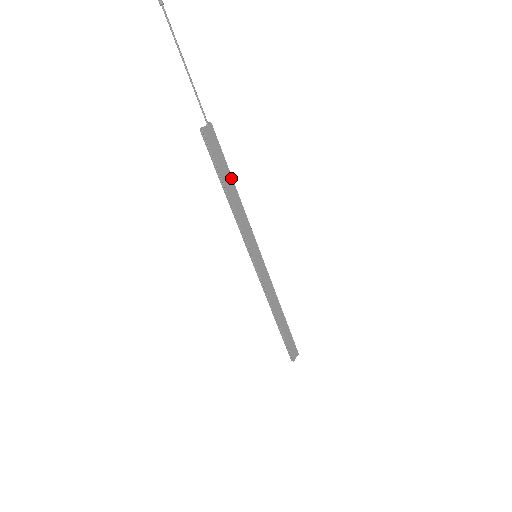
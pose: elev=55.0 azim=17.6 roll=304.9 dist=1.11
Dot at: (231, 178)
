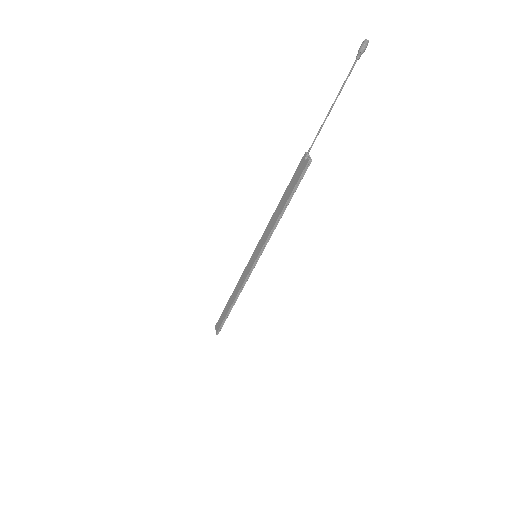
Dot at: (286, 196)
